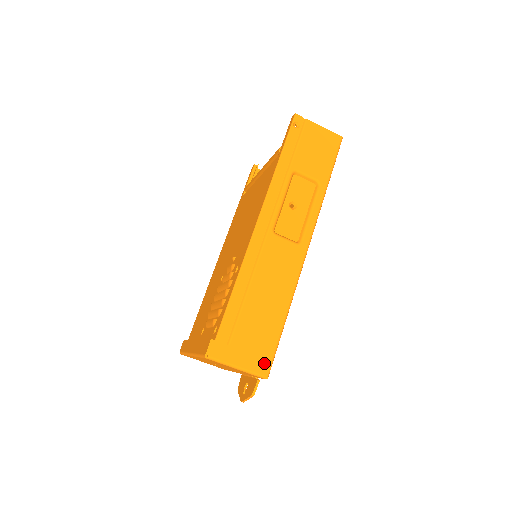
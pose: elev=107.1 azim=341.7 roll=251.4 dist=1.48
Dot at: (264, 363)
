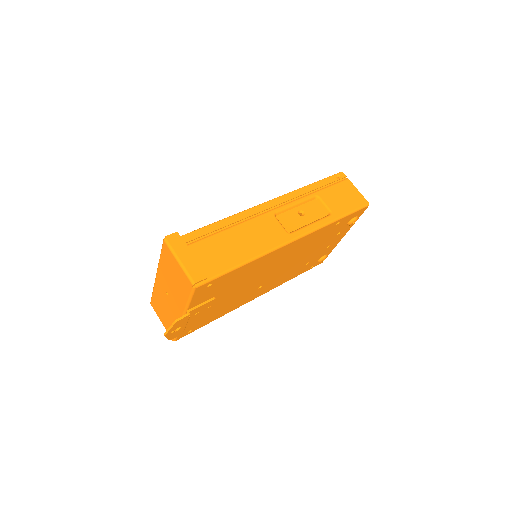
Dot at: (201, 274)
